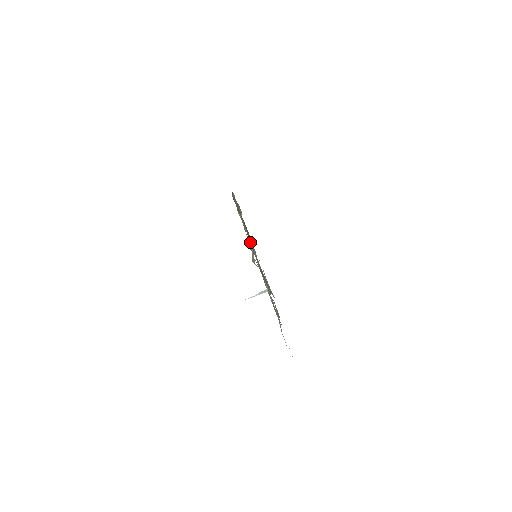
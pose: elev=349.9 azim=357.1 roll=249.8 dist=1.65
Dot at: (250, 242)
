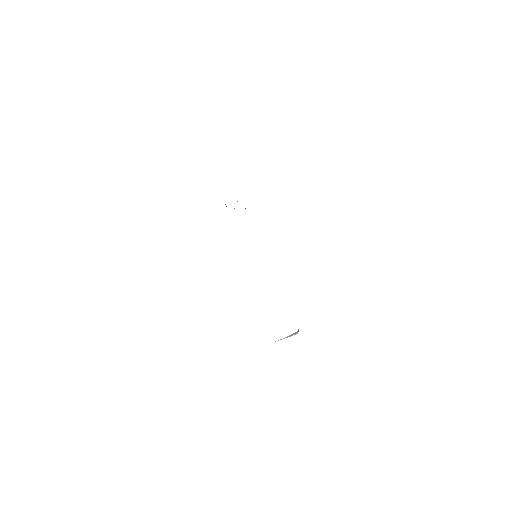
Dot at: occluded
